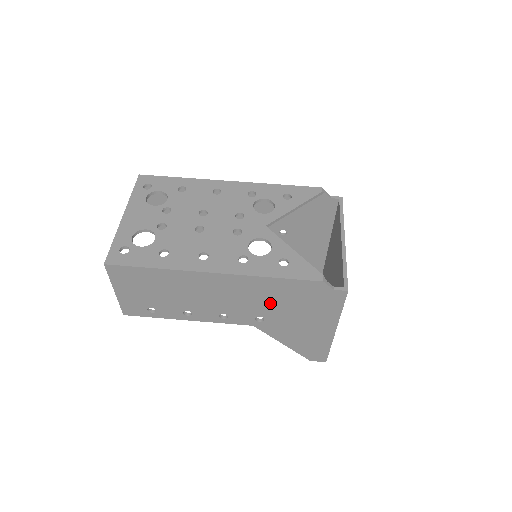
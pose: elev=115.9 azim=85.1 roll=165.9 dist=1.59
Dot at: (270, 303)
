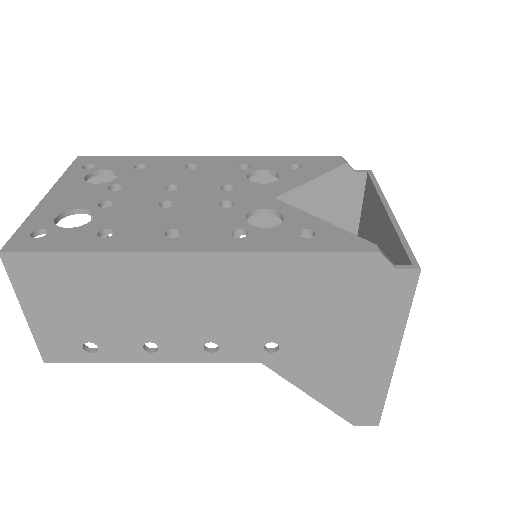
Dot at: (288, 311)
